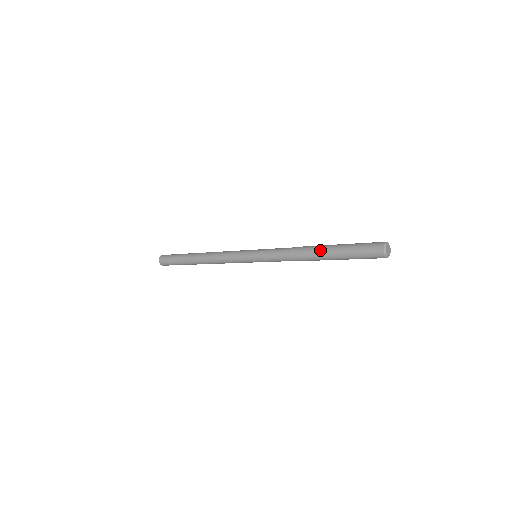
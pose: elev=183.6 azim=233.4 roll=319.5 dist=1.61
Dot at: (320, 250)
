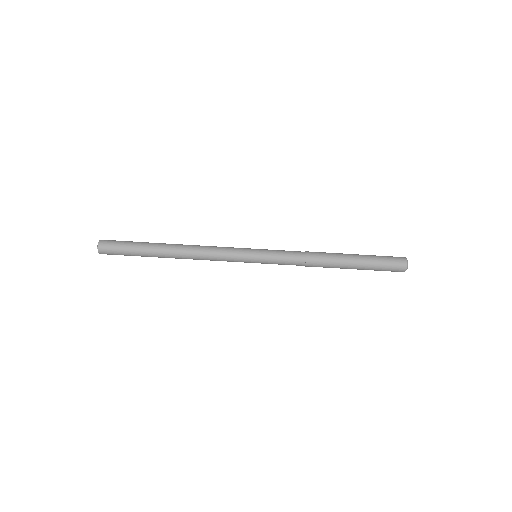
Dot at: (341, 253)
